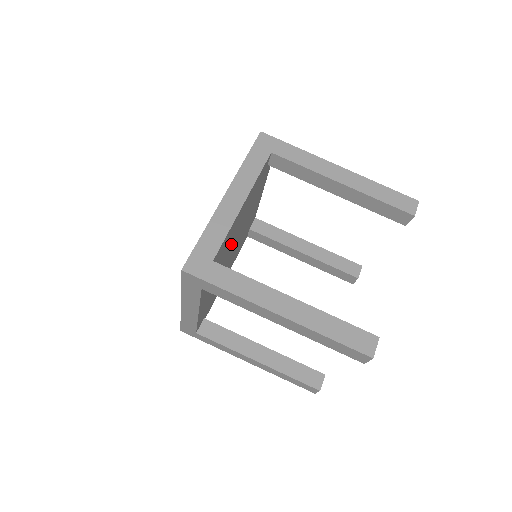
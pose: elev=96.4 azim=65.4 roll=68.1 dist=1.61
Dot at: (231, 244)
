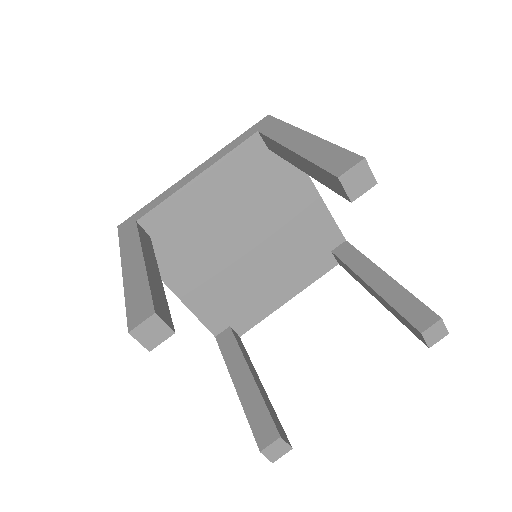
Dot at: (223, 234)
